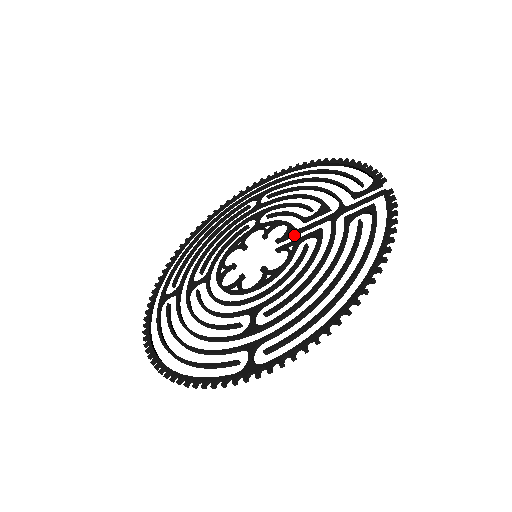
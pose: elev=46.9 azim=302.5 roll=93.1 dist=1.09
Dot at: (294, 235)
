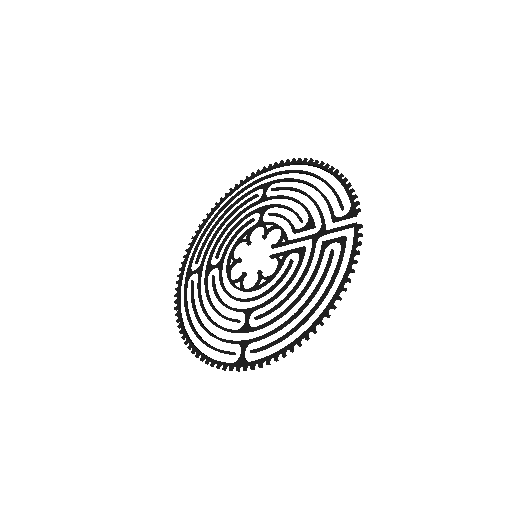
Dot at: (285, 245)
